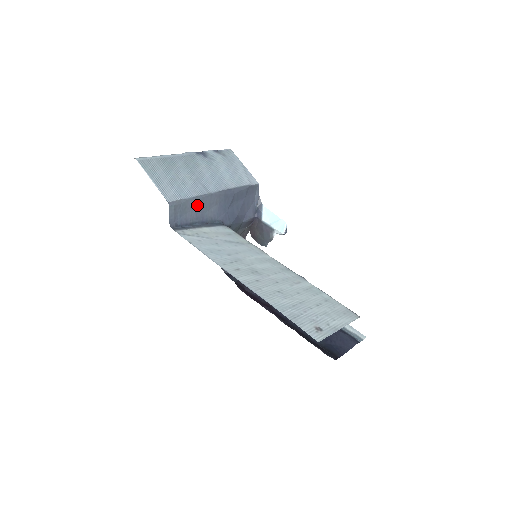
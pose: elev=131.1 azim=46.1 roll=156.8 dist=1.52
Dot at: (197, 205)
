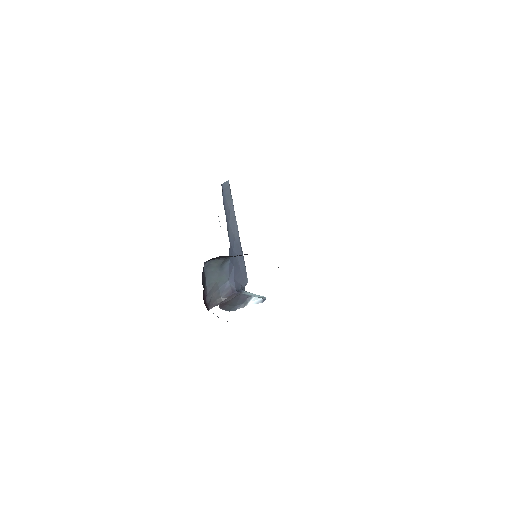
Dot at: (231, 212)
